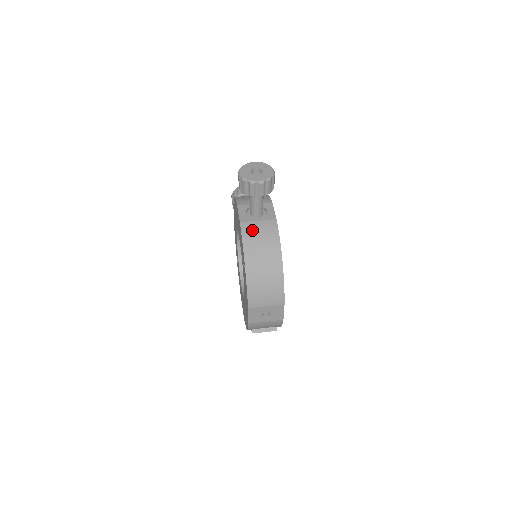
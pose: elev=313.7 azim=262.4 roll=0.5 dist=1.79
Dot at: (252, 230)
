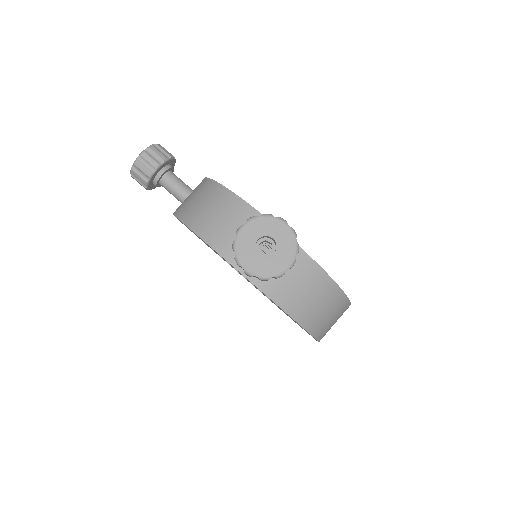
Dot at: (283, 288)
